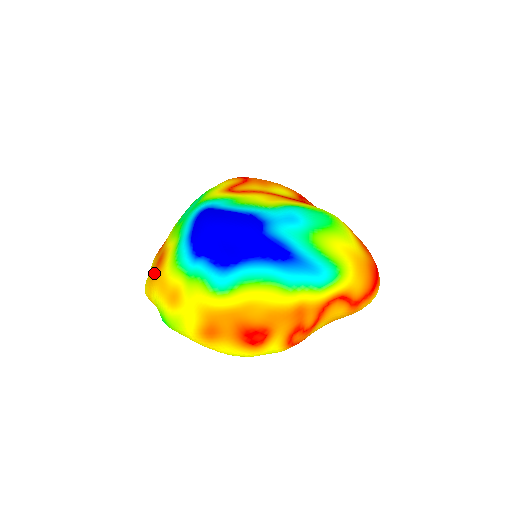
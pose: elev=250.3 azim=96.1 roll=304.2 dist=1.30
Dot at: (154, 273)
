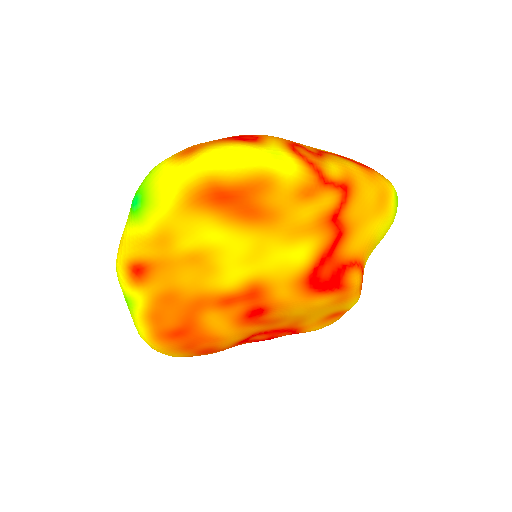
Dot at: occluded
